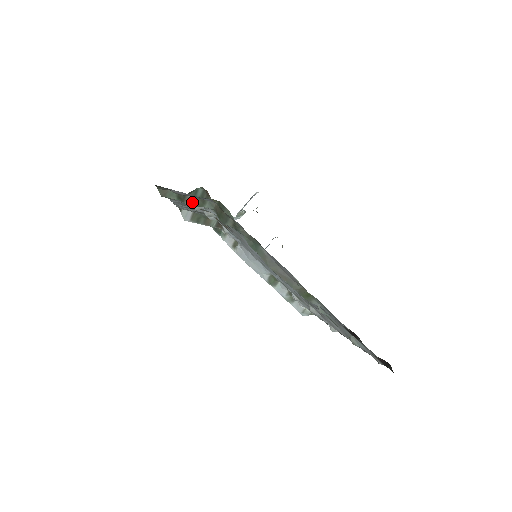
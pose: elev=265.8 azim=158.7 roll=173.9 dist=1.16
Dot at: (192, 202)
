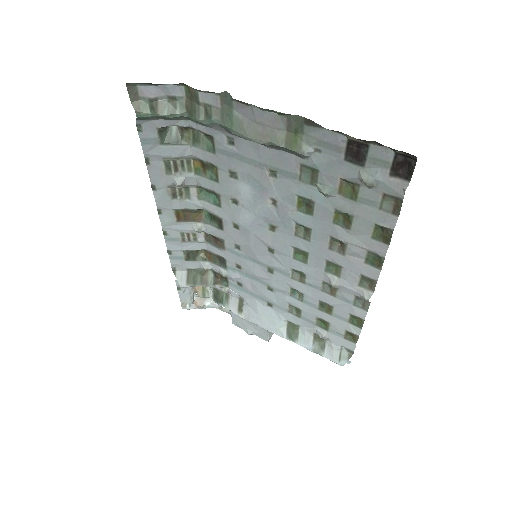
Dot at: (164, 109)
